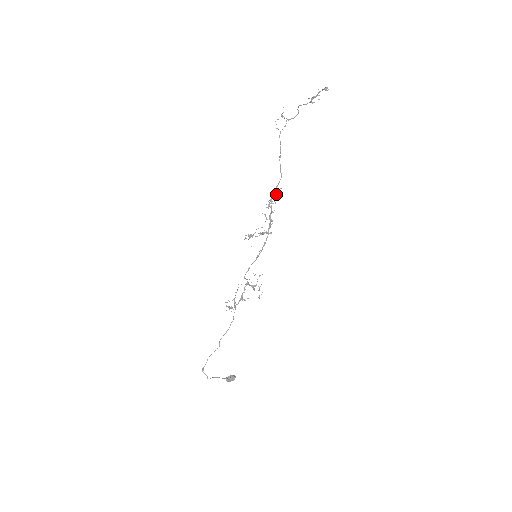
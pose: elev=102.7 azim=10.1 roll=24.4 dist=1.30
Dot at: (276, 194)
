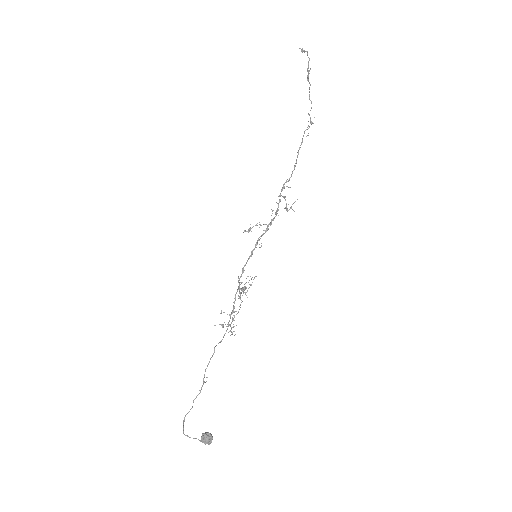
Dot at: occluded
